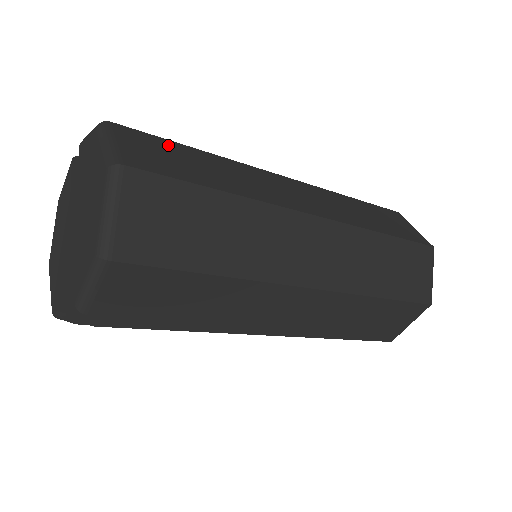
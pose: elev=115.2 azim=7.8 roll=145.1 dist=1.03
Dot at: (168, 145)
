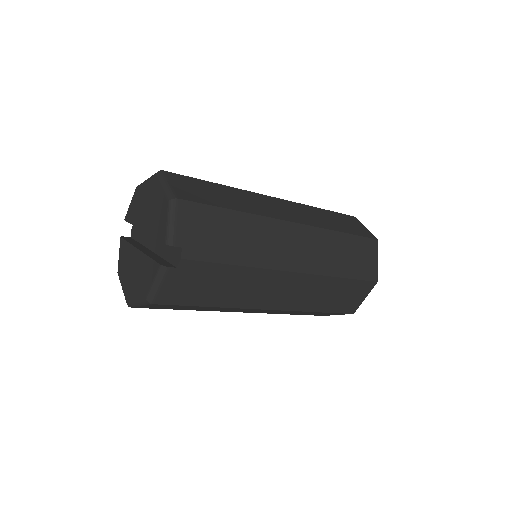
Dot at: occluded
